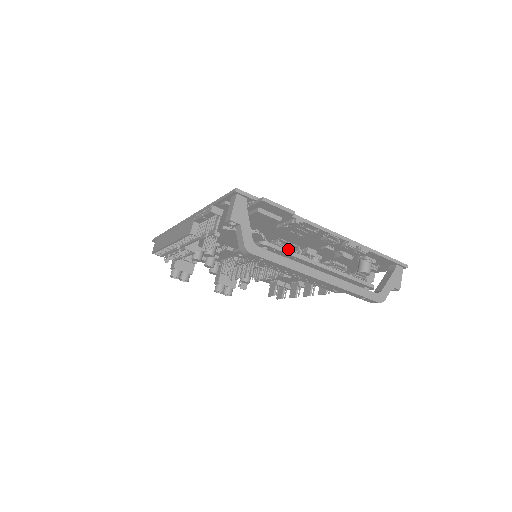
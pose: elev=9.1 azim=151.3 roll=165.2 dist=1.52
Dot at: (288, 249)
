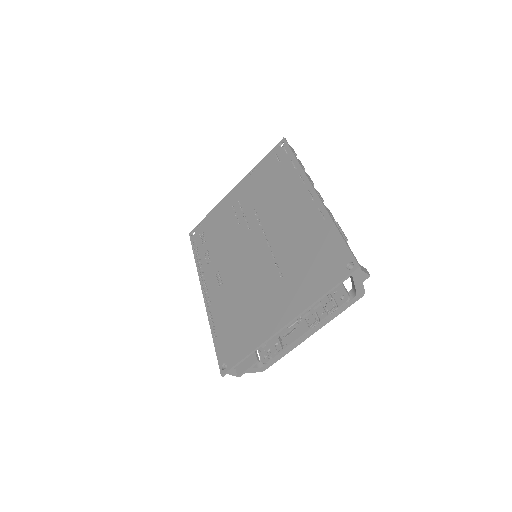
Dot at: (278, 354)
